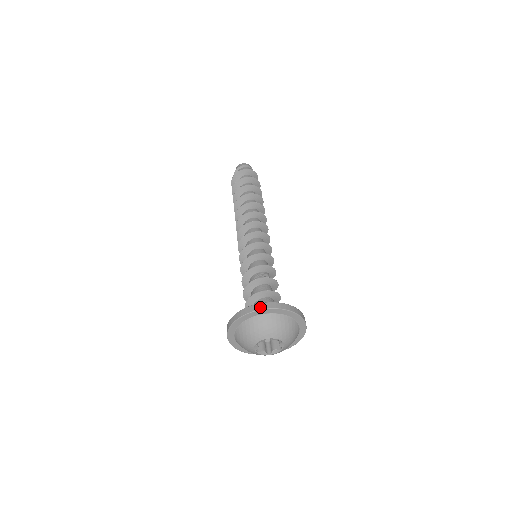
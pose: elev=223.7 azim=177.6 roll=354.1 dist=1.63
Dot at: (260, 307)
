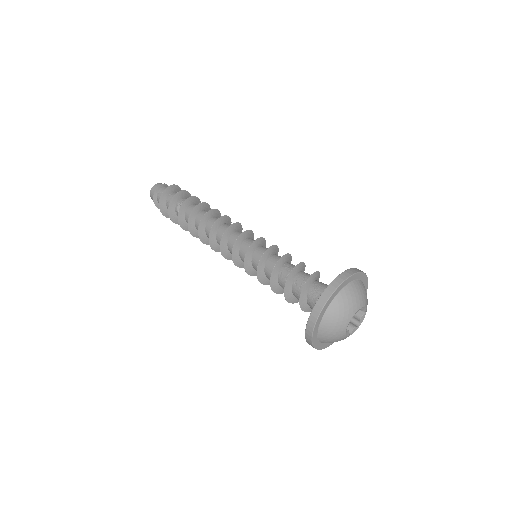
Dot at: (352, 272)
